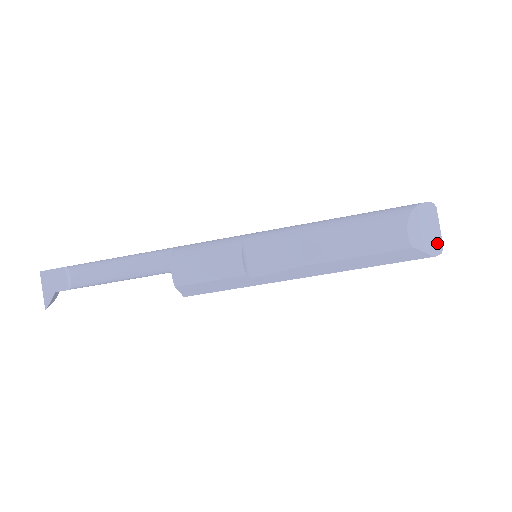
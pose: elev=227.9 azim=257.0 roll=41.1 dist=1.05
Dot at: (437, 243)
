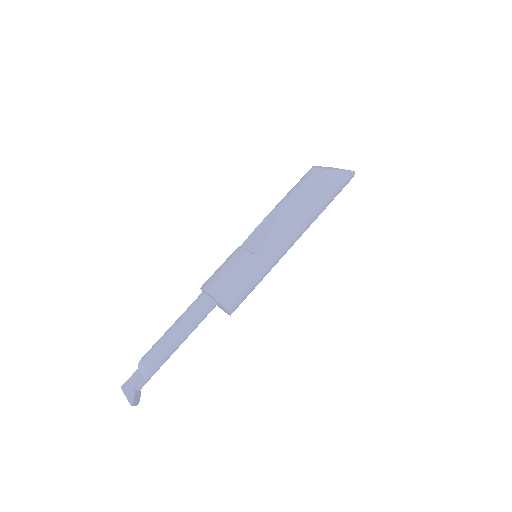
Dot at: (347, 170)
